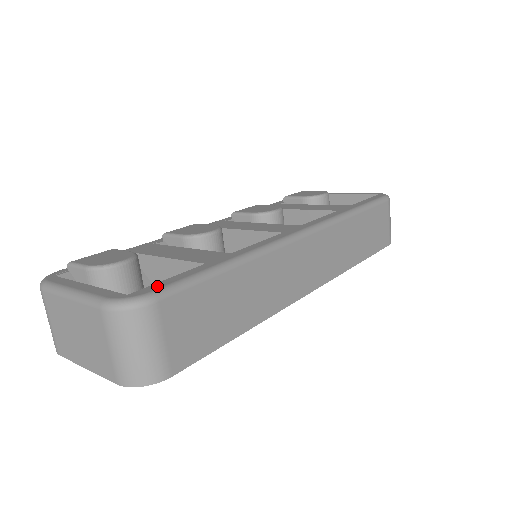
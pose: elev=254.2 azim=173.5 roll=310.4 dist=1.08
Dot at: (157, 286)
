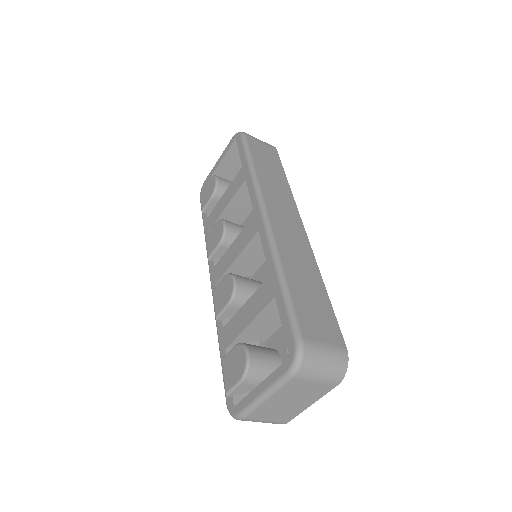
Dot at: (289, 335)
